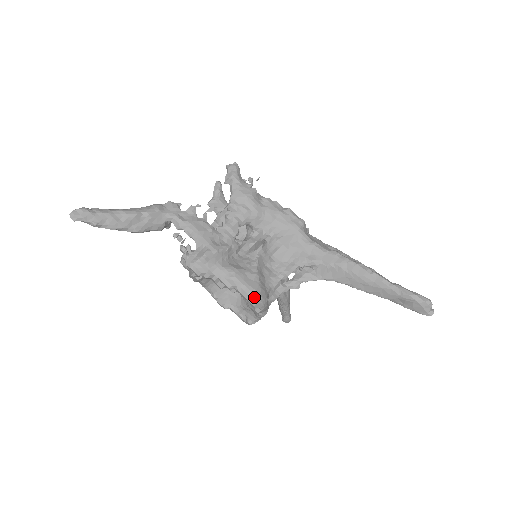
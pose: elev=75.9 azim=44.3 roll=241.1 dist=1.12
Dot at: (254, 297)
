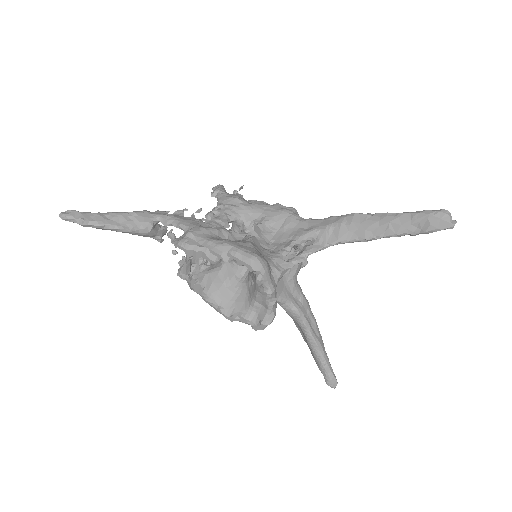
Dot at: (249, 256)
